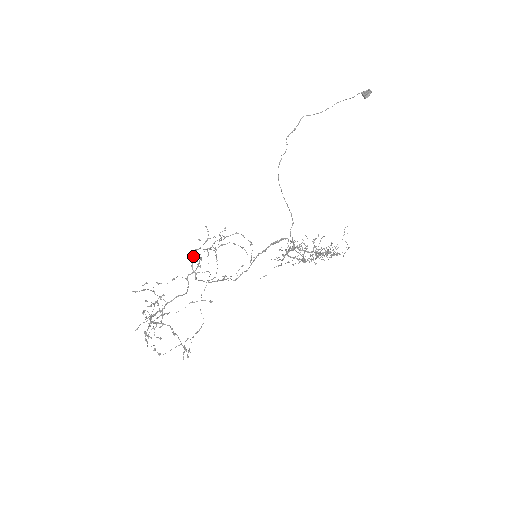
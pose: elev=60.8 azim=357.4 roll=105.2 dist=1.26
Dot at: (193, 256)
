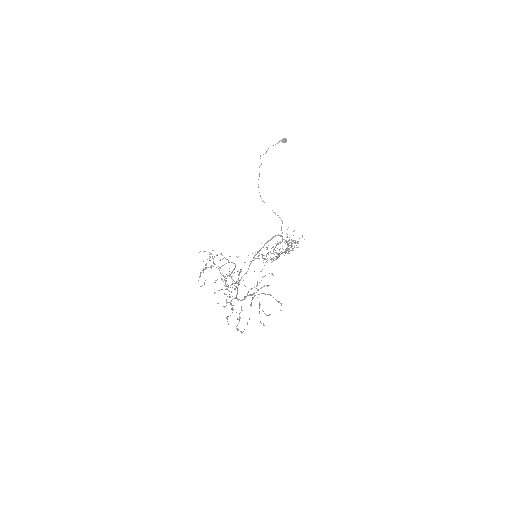
Dot at: occluded
